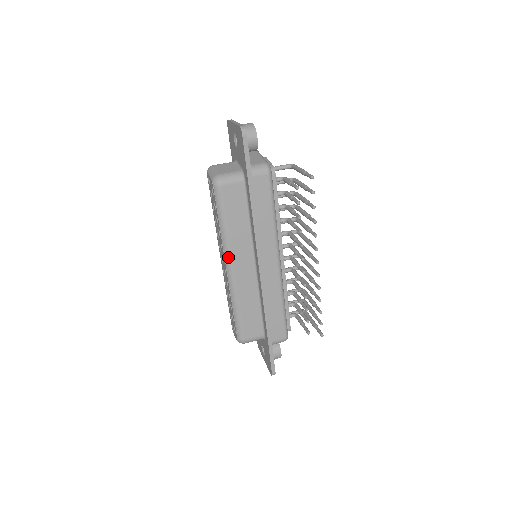
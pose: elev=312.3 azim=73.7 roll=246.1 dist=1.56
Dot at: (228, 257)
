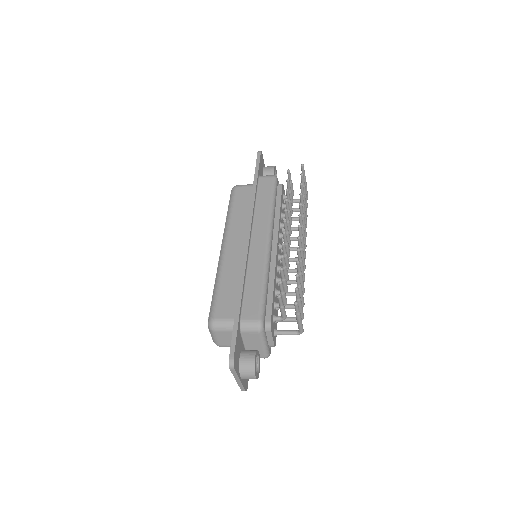
Dot at: (225, 237)
